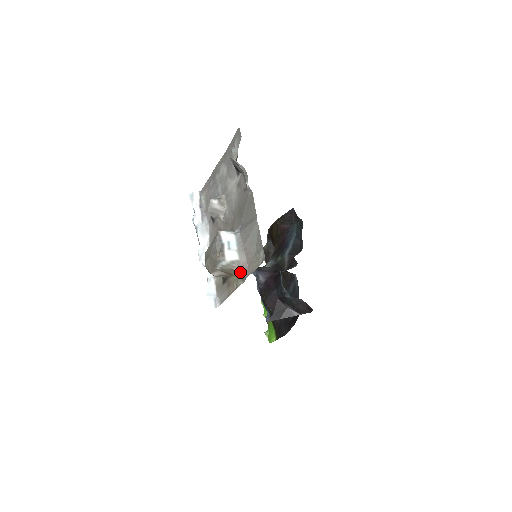
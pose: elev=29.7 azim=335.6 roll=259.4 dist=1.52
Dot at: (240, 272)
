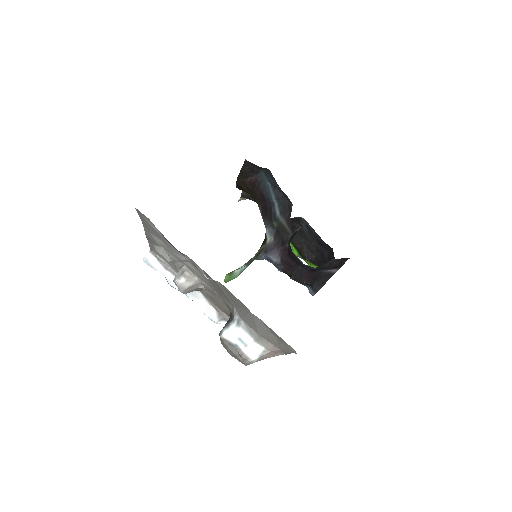
Dot at: occluded
